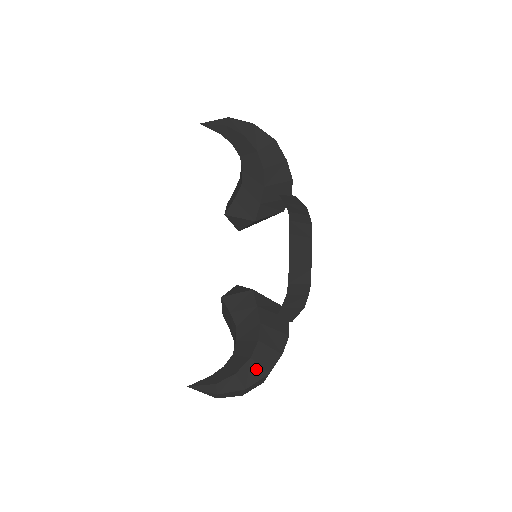
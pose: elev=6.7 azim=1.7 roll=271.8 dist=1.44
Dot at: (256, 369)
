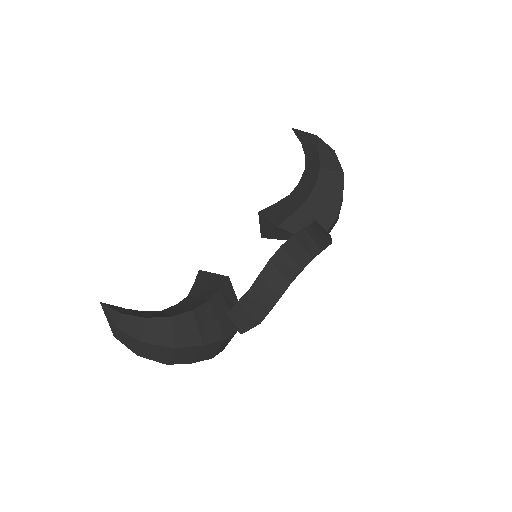
Dot at: (167, 332)
